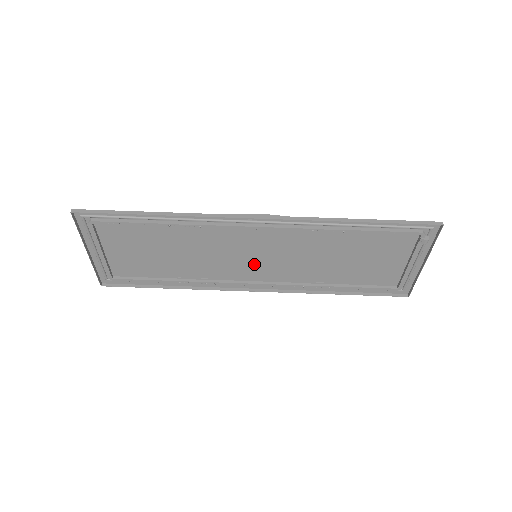
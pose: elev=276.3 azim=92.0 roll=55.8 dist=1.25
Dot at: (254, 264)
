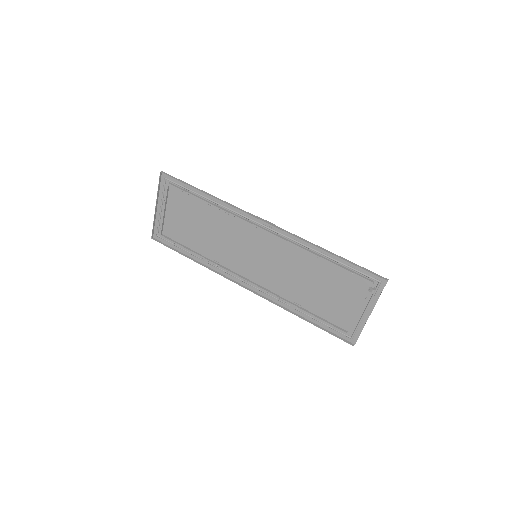
Dot at: (253, 263)
